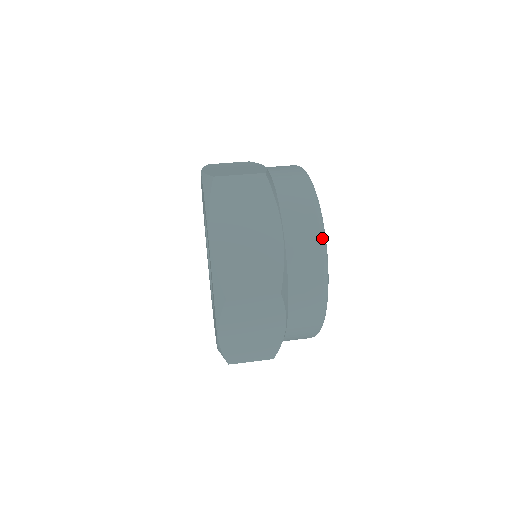
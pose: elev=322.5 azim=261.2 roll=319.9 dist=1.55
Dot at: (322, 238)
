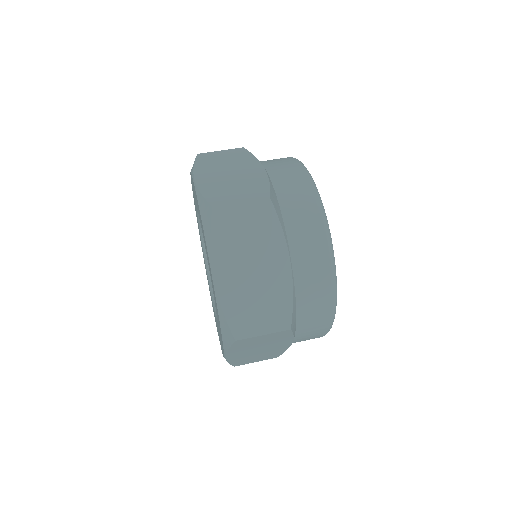
Dot at: (332, 266)
